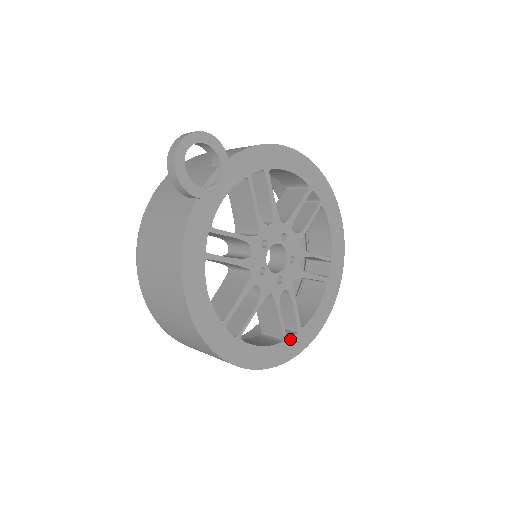
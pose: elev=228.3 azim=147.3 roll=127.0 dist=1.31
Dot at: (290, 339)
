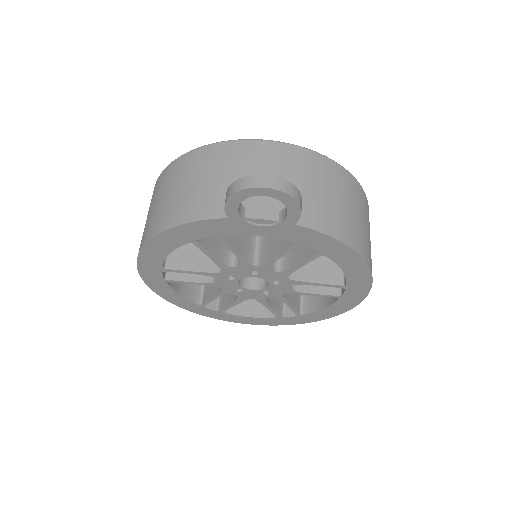
Dot at: (206, 308)
